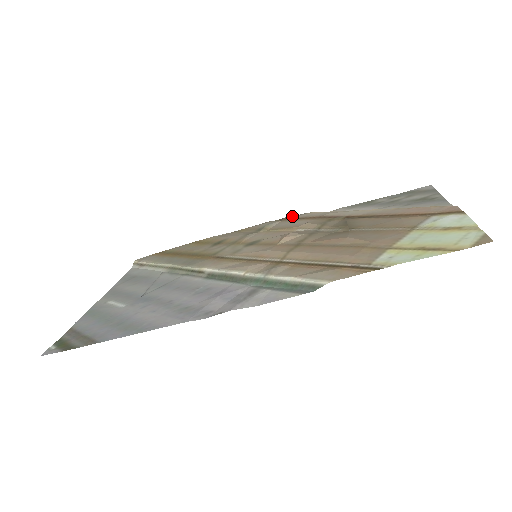
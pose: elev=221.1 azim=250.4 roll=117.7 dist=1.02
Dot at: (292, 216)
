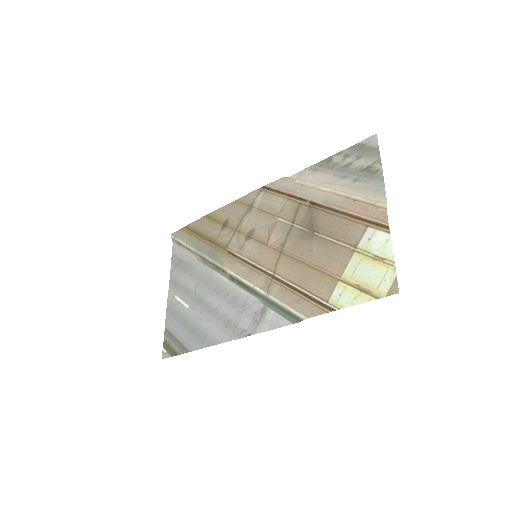
Dot at: (271, 183)
